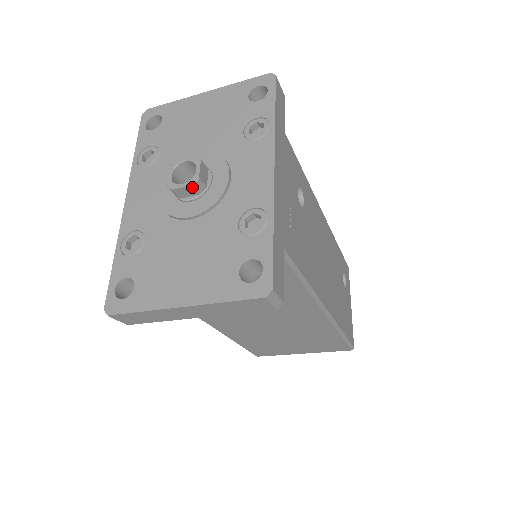
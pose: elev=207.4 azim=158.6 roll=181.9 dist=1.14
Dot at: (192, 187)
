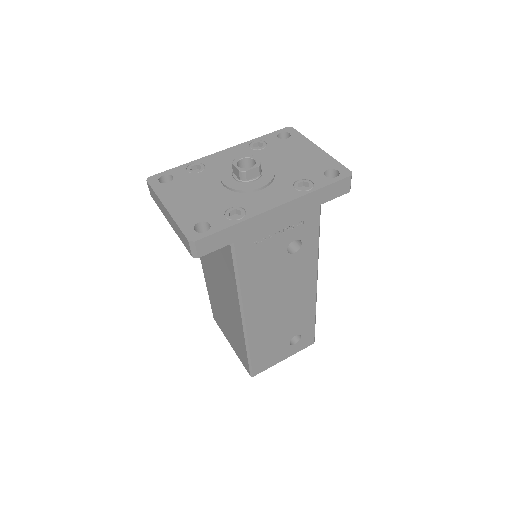
Dot at: (239, 172)
